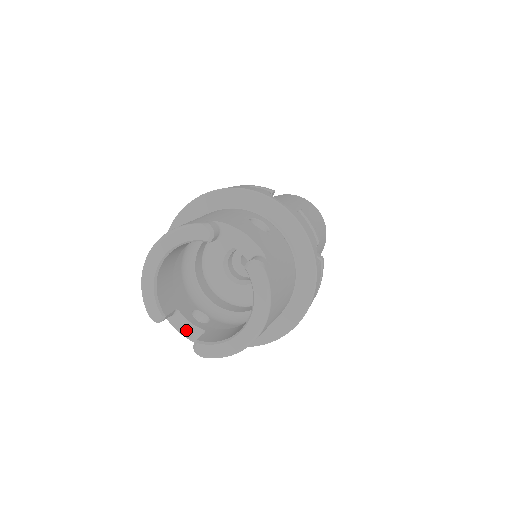
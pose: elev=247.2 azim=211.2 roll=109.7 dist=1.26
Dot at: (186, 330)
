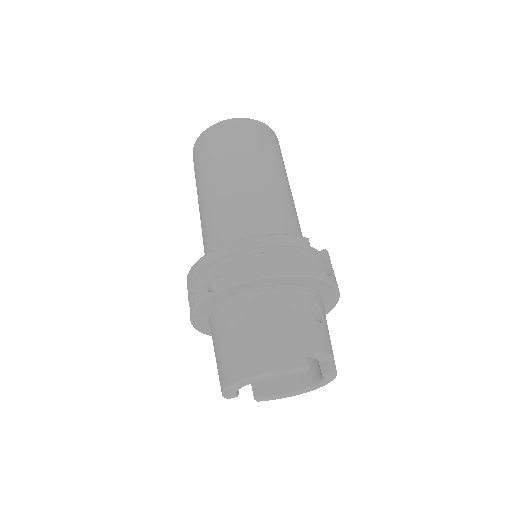
Dot at: occluded
